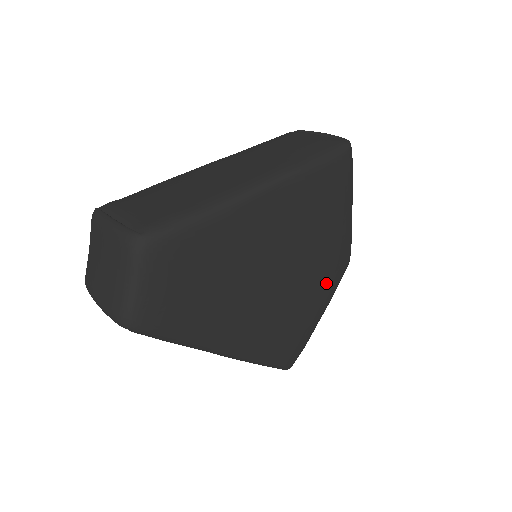
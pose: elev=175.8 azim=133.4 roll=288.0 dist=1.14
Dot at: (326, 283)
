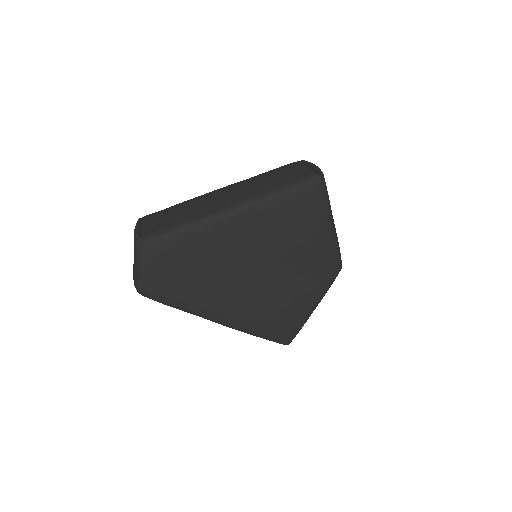
Dot at: (312, 283)
